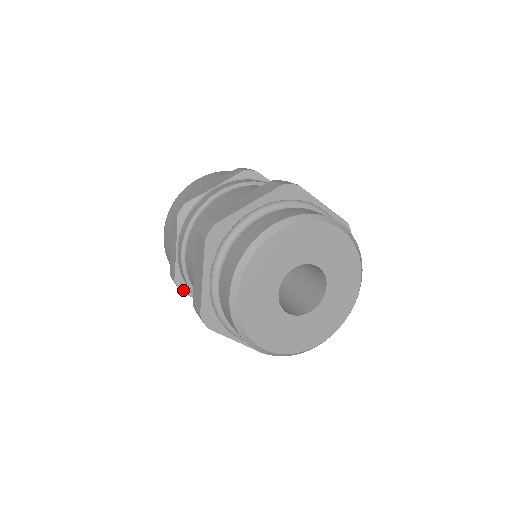
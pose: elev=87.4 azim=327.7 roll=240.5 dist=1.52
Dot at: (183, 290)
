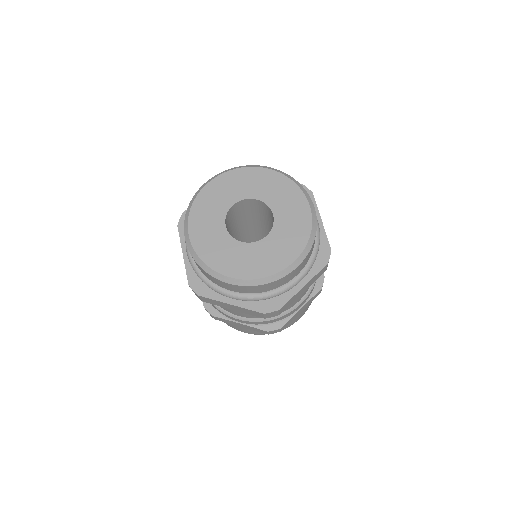
Dot at: occluded
